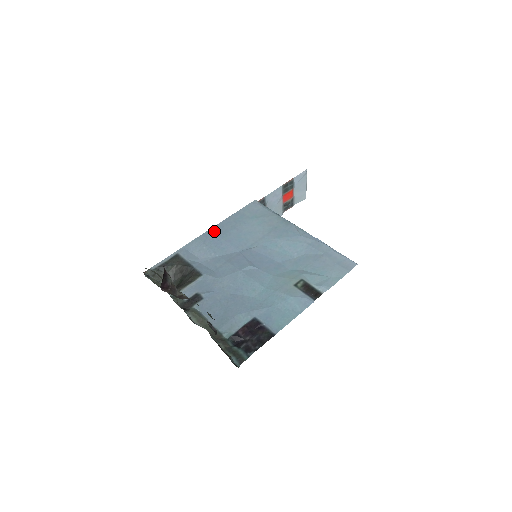
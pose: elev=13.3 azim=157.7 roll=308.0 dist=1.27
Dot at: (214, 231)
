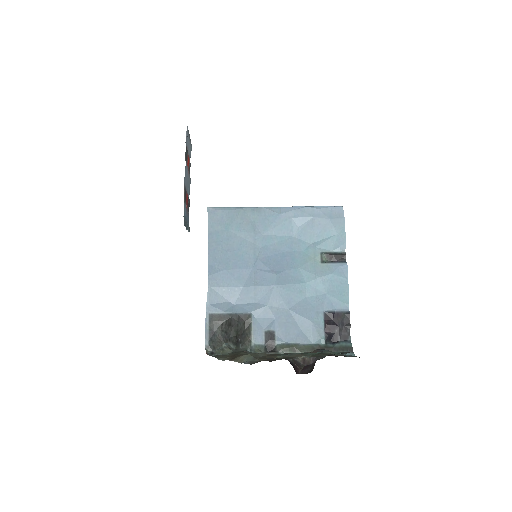
Dot at: (214, 269)
